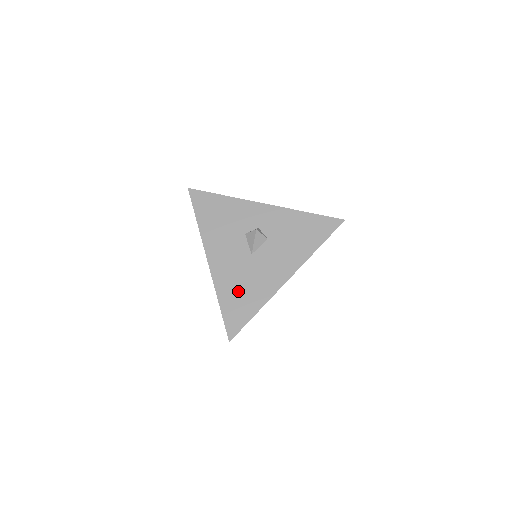
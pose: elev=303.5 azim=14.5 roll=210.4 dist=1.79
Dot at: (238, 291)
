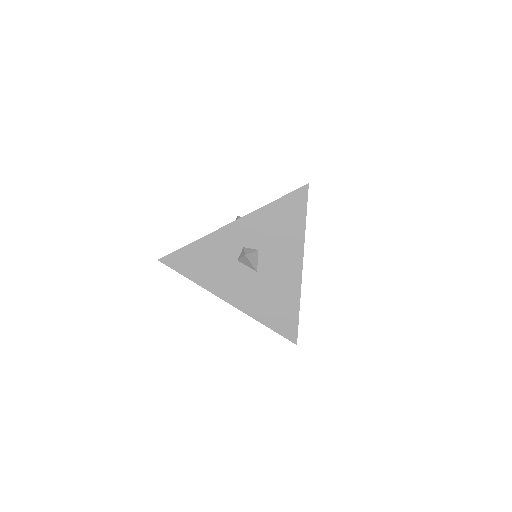
Dot at: (271, 307)
